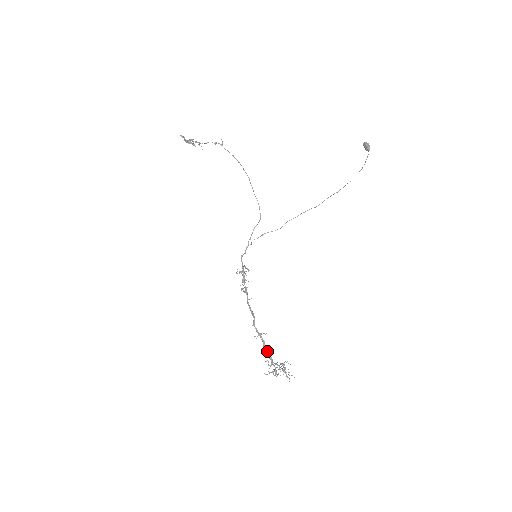
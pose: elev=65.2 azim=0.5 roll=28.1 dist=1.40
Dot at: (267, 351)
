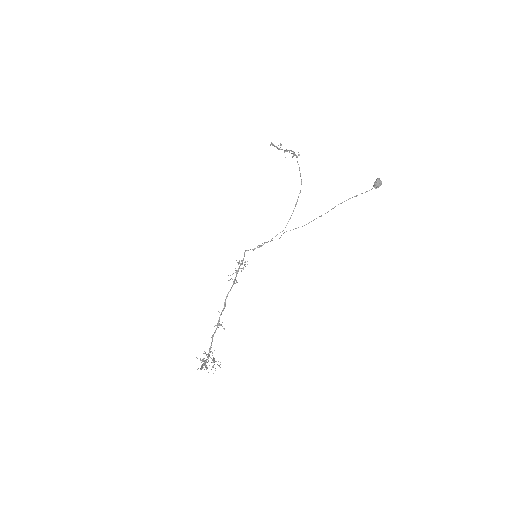
Dot at: (212, 341)
